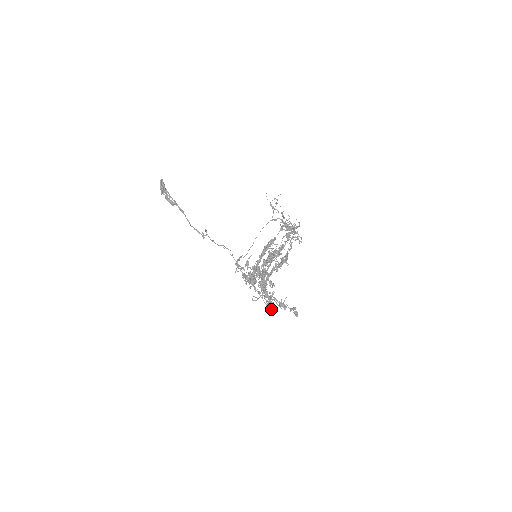
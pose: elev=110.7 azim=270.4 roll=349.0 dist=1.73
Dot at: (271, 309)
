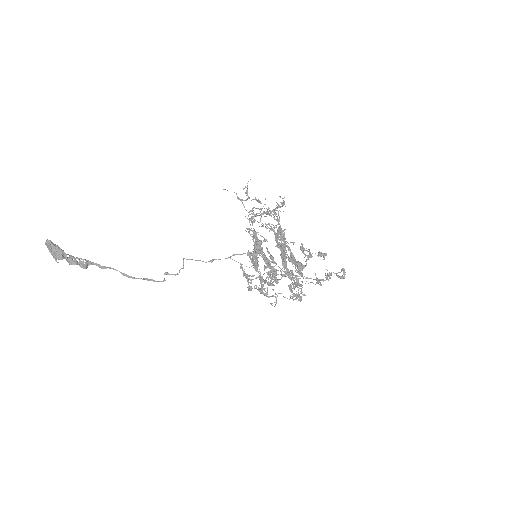
Dot at: (300, 300)
